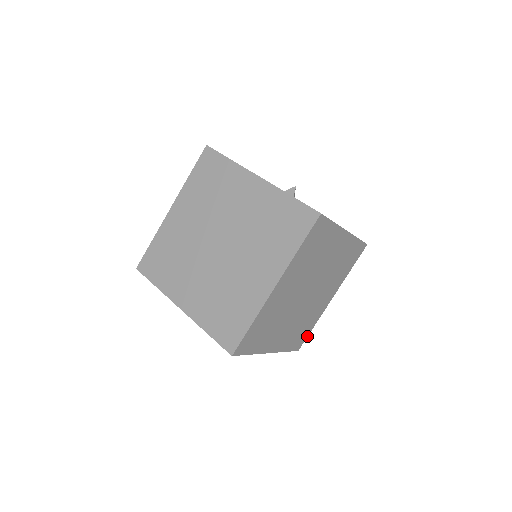
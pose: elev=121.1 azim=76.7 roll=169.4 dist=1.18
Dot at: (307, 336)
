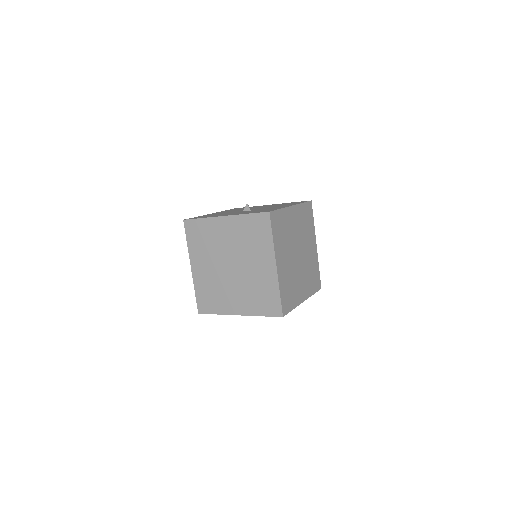
Dot at: occluded
